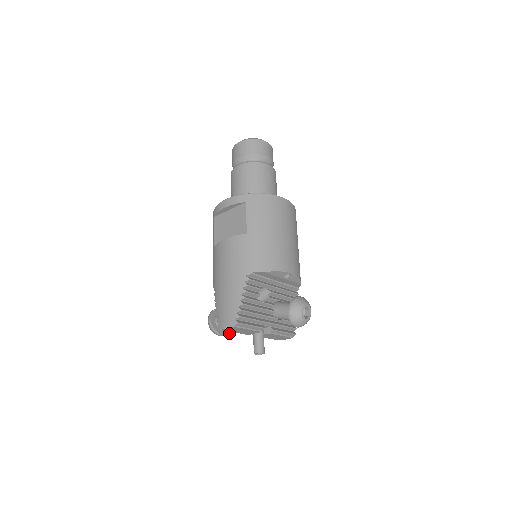
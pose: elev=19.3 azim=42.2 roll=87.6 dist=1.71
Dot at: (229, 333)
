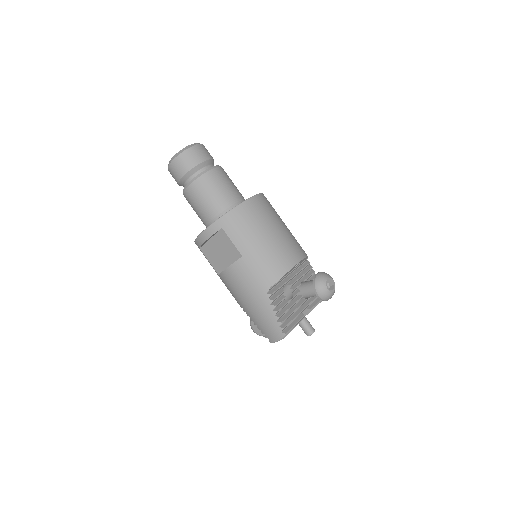
Dot at: occluded
